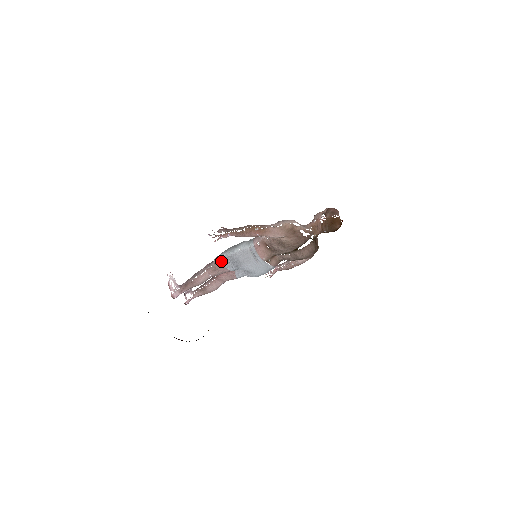
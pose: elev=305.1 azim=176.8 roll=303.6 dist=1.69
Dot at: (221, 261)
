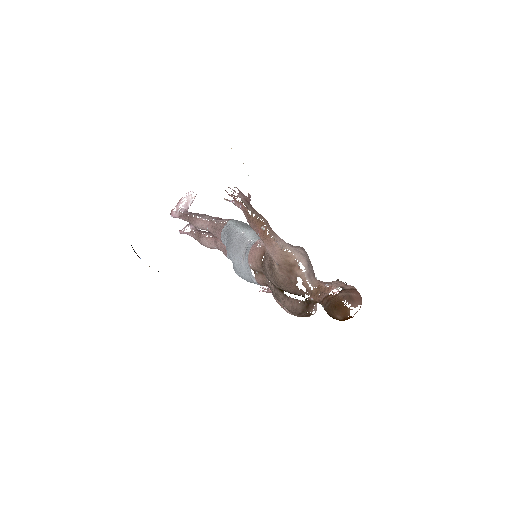
Dot at: (225, 226)
